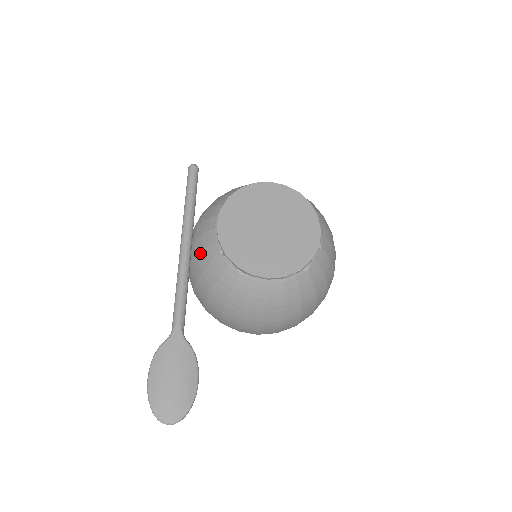
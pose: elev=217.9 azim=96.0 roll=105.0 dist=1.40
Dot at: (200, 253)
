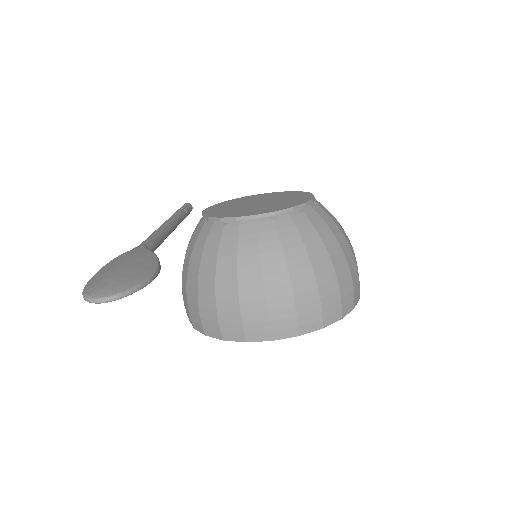
Dot at: (188, 246)
